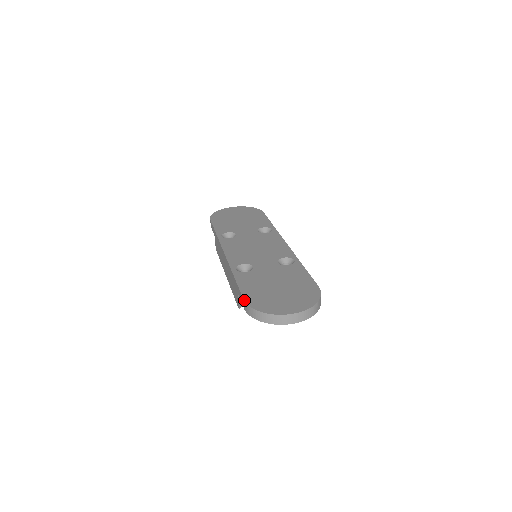
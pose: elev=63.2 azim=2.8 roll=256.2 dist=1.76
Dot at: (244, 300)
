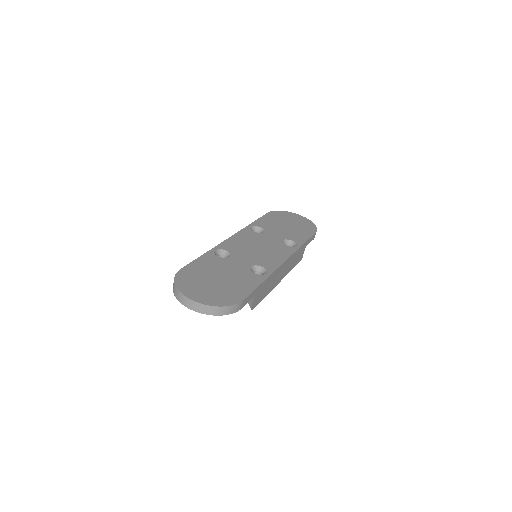
Dot at: (180, 269)
